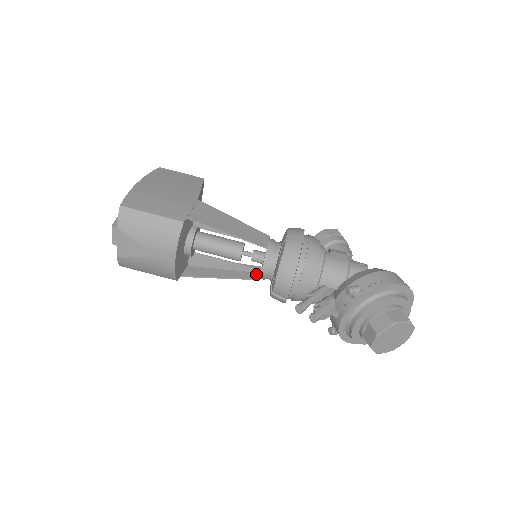
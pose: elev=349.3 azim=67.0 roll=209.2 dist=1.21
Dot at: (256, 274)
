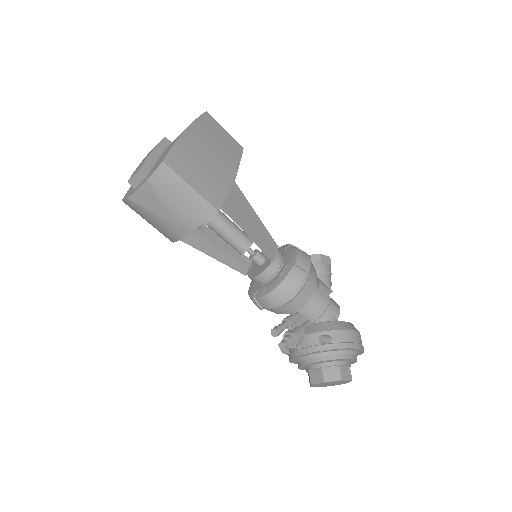
Dot at: (245, 268)
